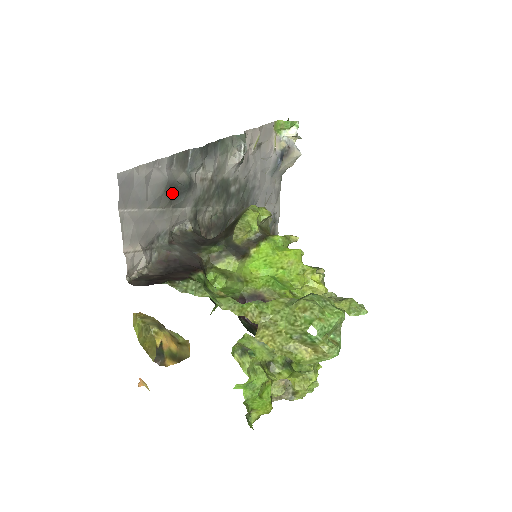
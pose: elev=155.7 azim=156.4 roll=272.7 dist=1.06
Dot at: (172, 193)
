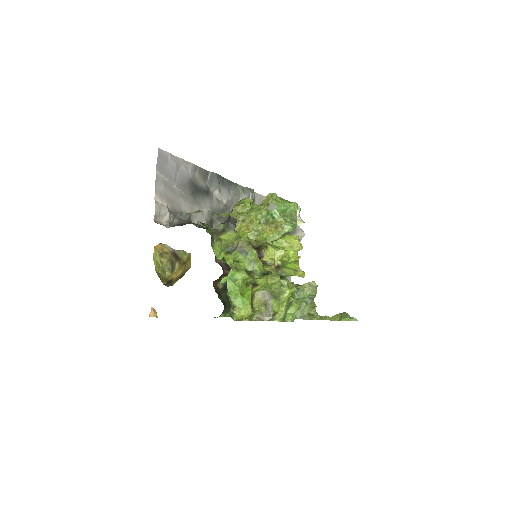
Dot at: (194, 189)
